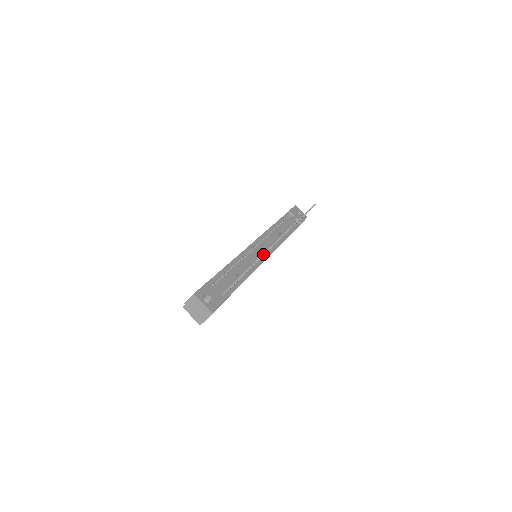
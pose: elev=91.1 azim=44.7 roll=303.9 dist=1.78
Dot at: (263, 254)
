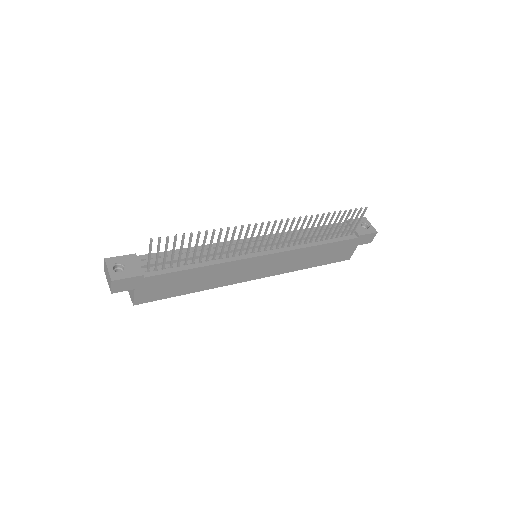
Dot at: (205, 233)
